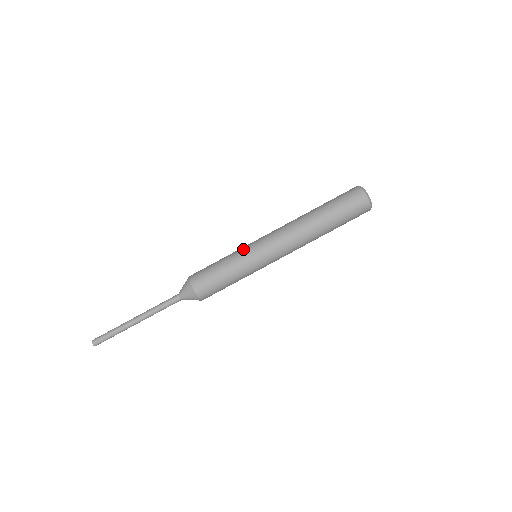
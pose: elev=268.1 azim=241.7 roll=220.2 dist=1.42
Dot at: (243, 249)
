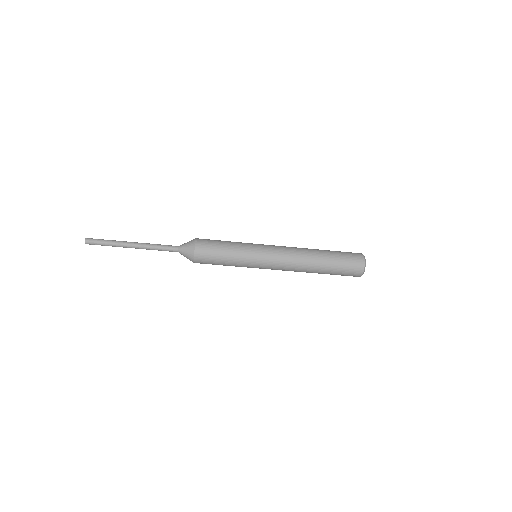
Dot at: (251, 251)
